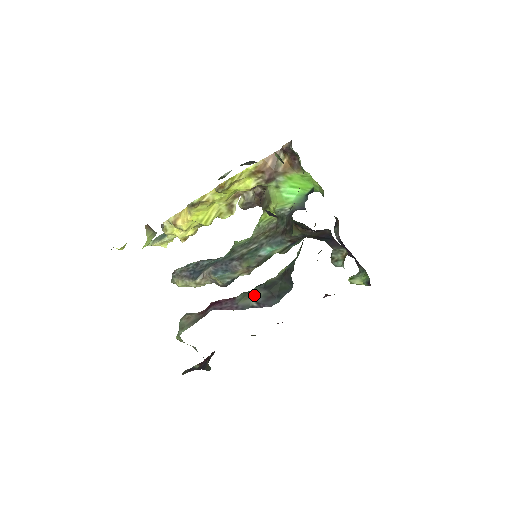
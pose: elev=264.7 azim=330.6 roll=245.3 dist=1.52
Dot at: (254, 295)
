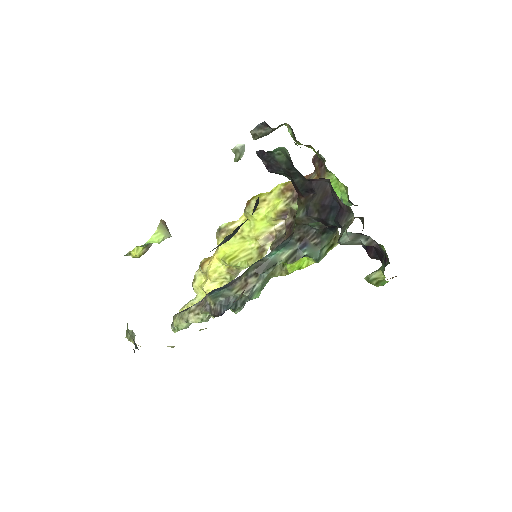
Dot at: (219, 244)
